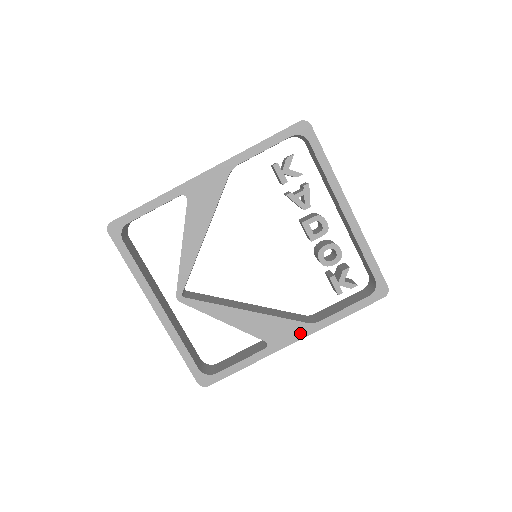
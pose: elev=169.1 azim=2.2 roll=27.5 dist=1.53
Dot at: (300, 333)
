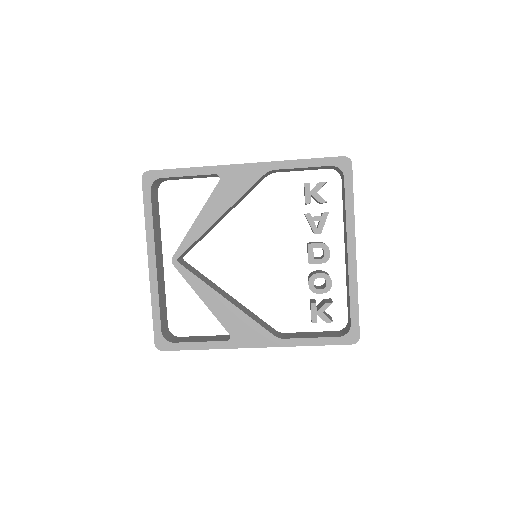
Dot at: (263, 341)
